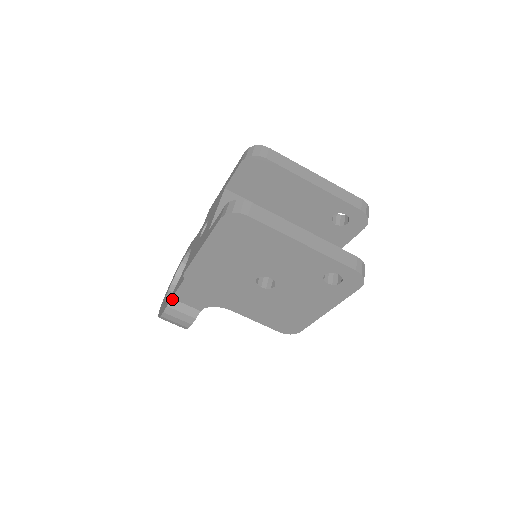
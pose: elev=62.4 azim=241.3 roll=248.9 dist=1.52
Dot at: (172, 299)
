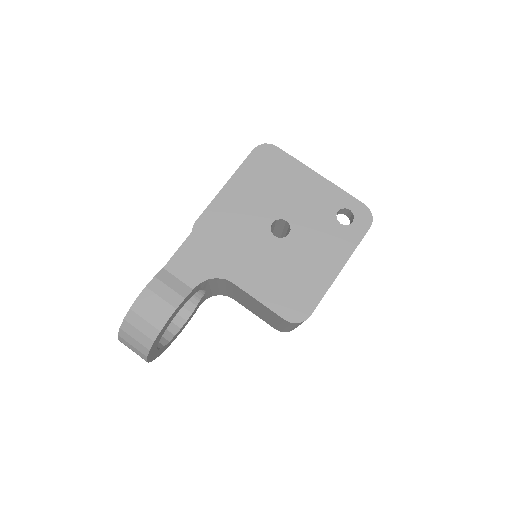
Dot at: (163, 269)
